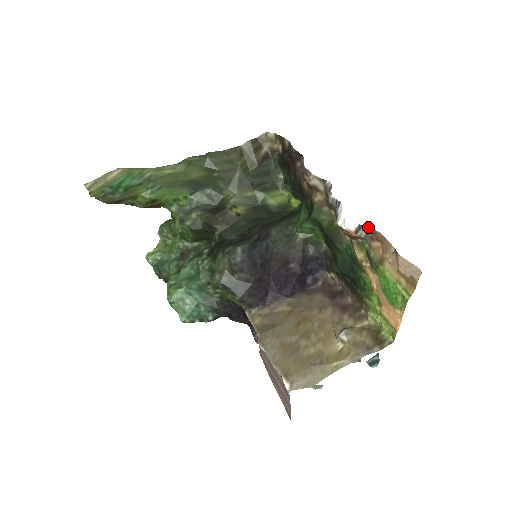
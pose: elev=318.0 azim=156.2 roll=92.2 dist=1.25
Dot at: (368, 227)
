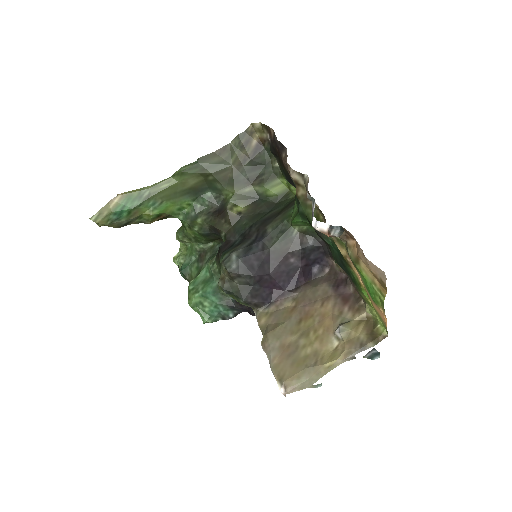
Dot at: (339, 227)
